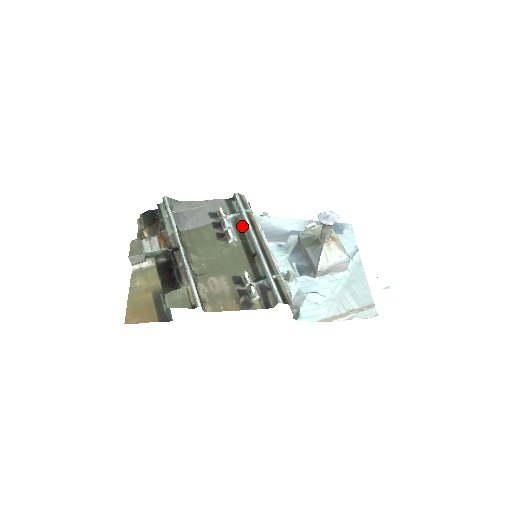
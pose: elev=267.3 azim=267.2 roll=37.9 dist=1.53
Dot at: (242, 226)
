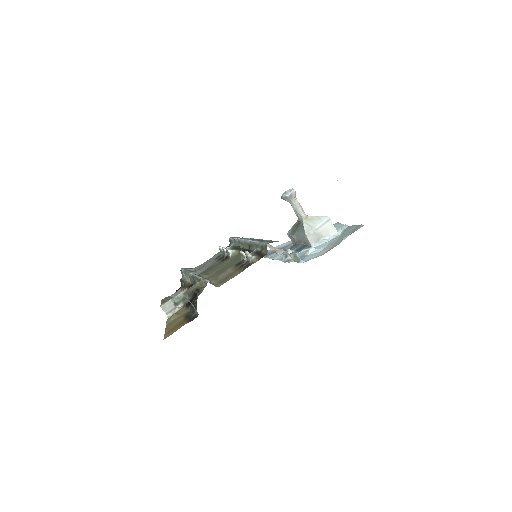
Dot at: (238, 247)
